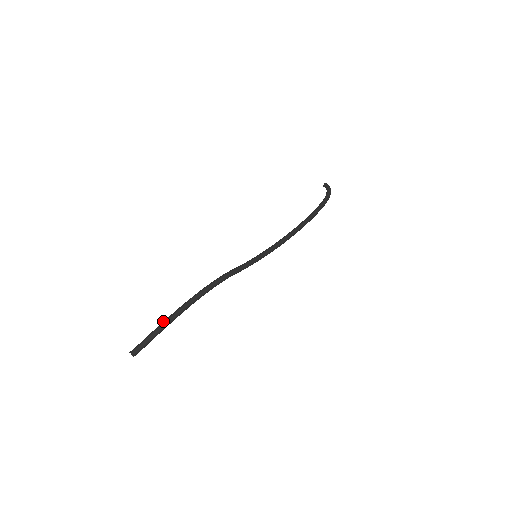
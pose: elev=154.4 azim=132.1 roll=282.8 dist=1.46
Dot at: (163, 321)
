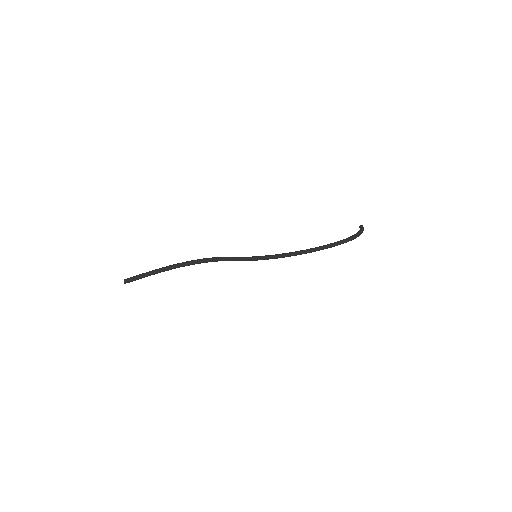
Dot at: (156, 269)
